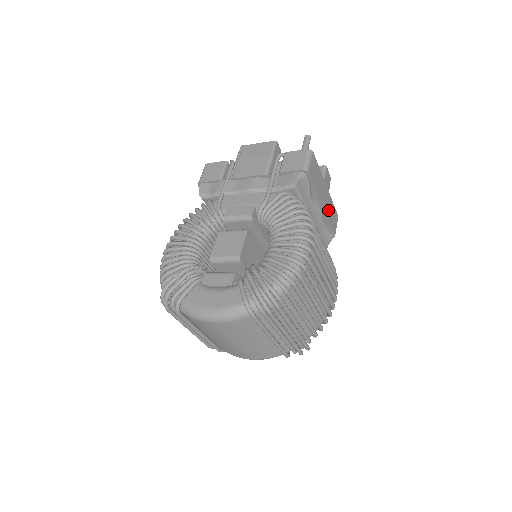
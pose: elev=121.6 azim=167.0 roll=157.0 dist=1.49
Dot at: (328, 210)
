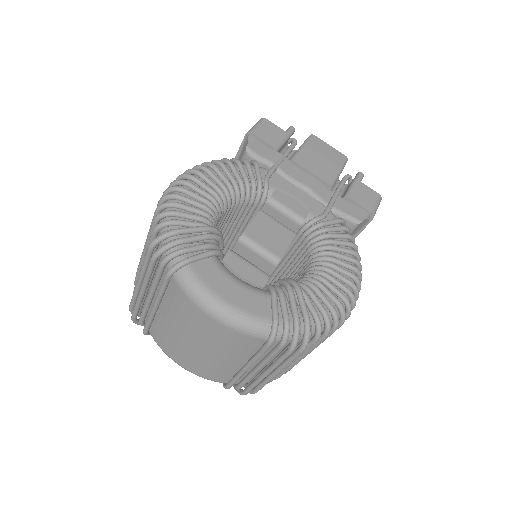
Dot at: occluded
